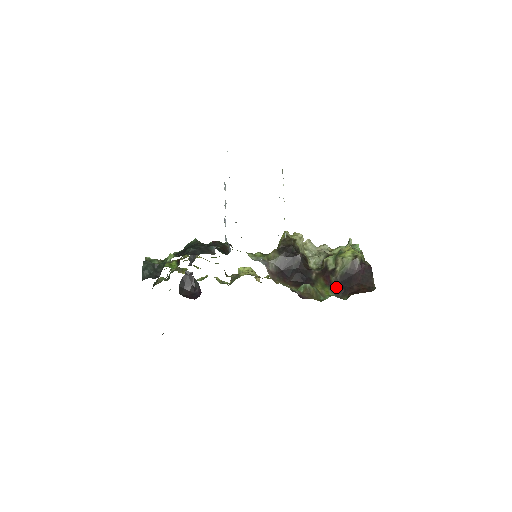
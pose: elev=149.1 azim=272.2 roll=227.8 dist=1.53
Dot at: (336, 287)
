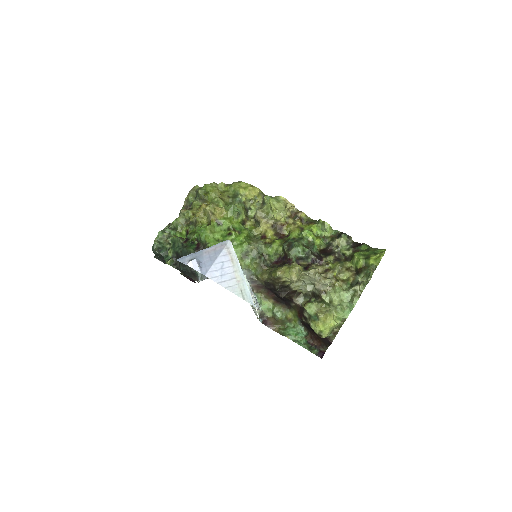
Dot at: (303, 323)
